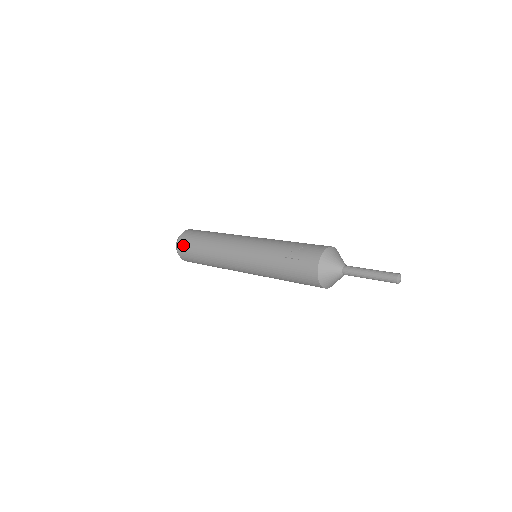
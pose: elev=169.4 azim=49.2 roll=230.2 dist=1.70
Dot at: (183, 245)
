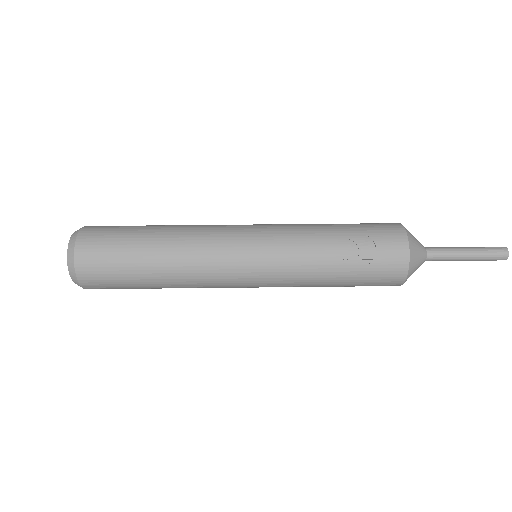
Dot at: (94, 269)
